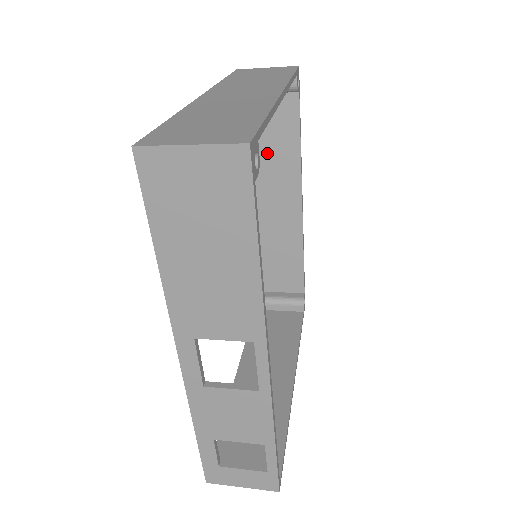
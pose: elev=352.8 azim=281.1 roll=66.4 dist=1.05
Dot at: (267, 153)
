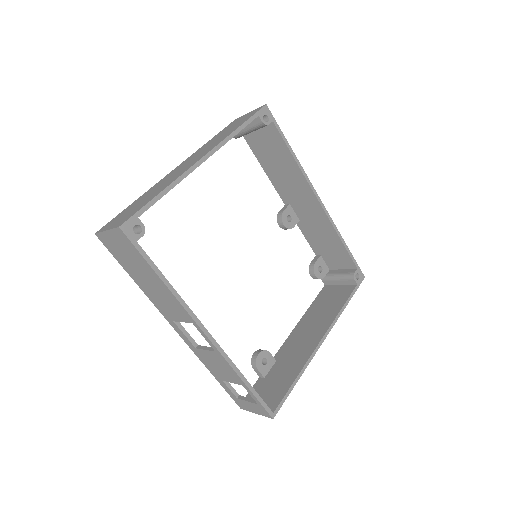
Dot at: (278, 169)
